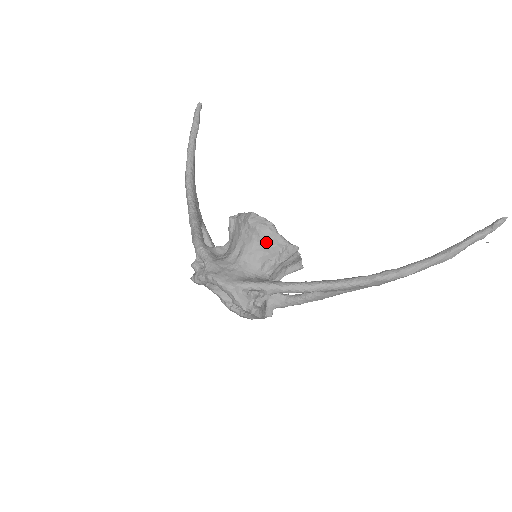
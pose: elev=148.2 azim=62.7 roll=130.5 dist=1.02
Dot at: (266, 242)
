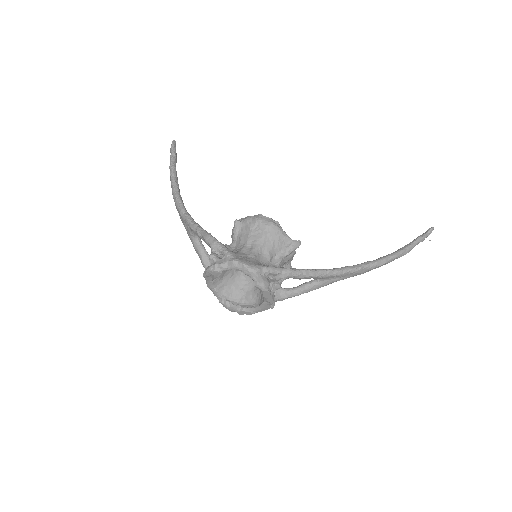
Dot at: (275, 237)
